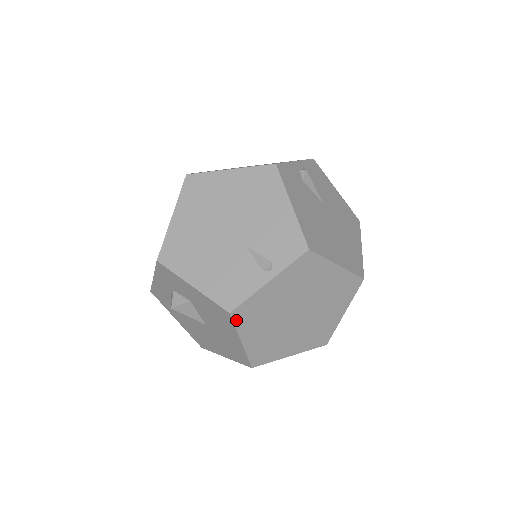
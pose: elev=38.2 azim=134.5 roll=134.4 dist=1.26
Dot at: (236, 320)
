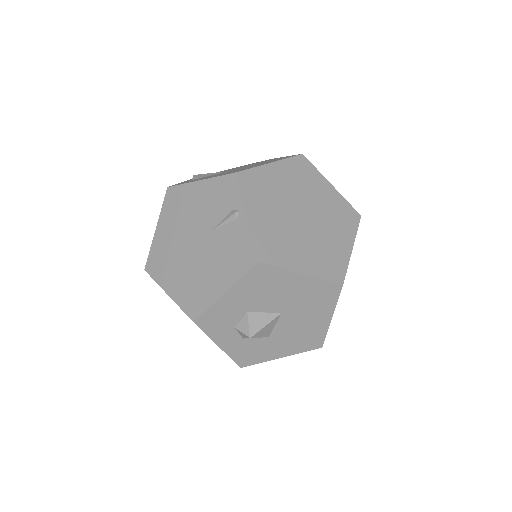
Dot at: (271, 262)
